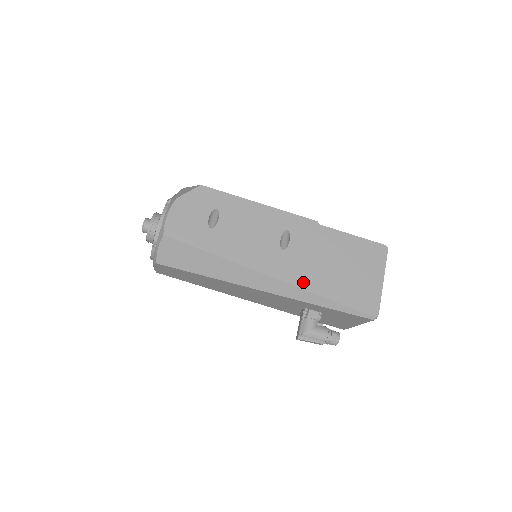
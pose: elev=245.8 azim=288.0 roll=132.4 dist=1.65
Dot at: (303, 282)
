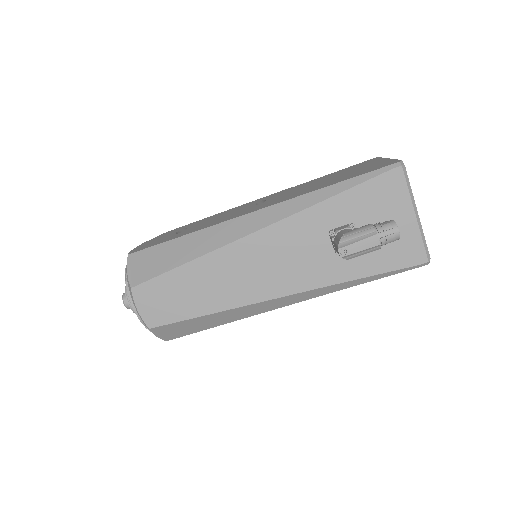
Dot at: (293, 197)
